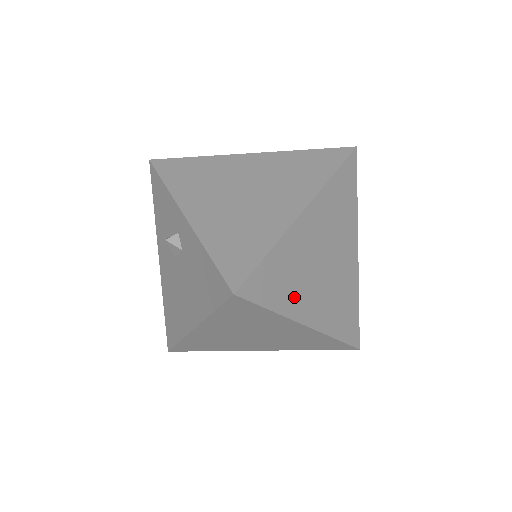
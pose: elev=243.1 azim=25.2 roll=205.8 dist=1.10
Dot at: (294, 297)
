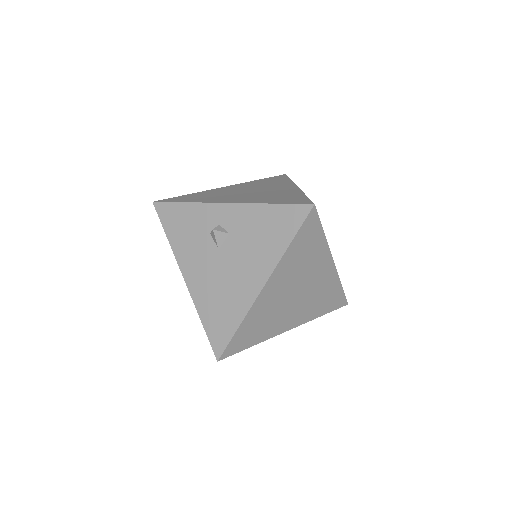
Dot at: occluded
